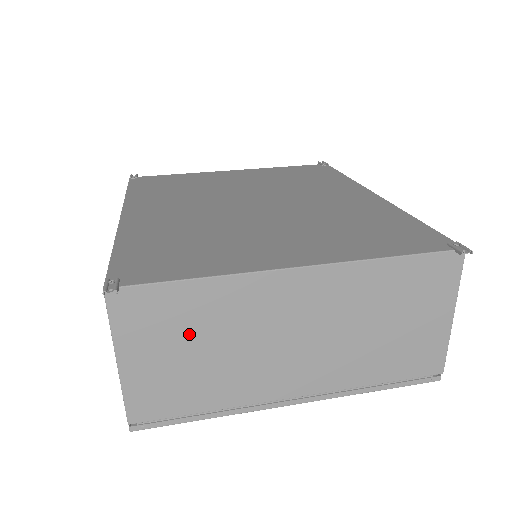
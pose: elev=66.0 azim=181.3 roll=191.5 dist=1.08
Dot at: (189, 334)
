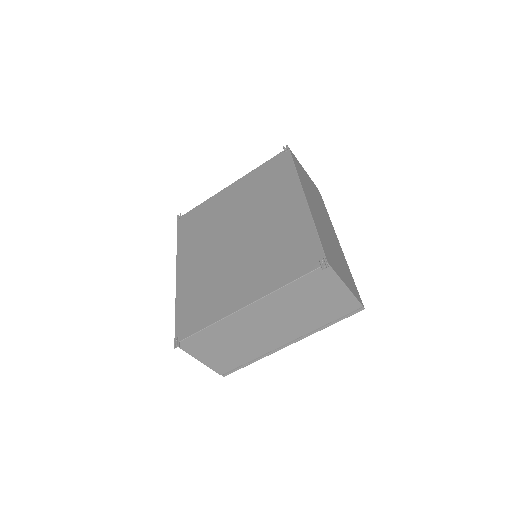
Dot at: (219, 343)
